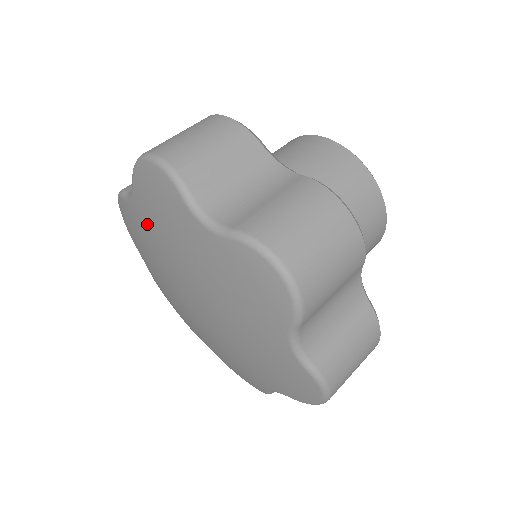
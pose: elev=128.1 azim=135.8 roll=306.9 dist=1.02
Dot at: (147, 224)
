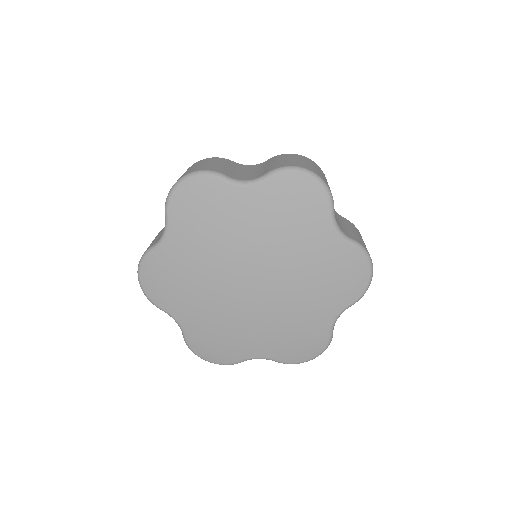
Dot at: (255, 212)
